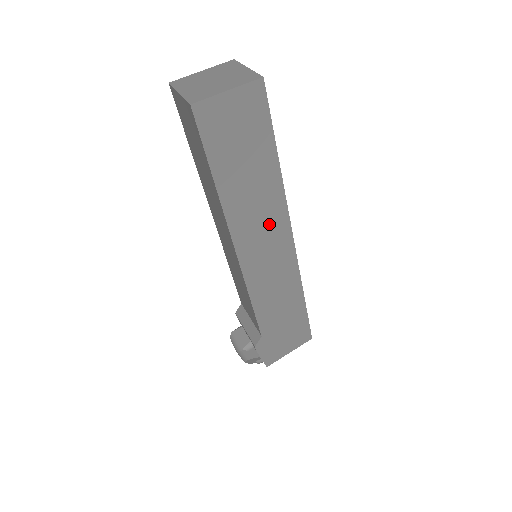
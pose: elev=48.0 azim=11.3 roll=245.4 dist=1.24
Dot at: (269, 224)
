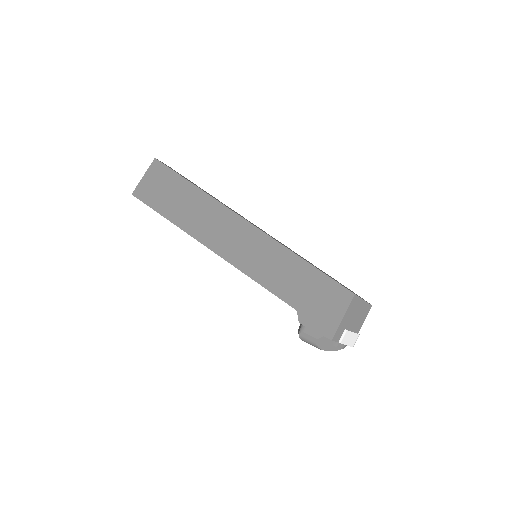
Dot at: (223, 224)
